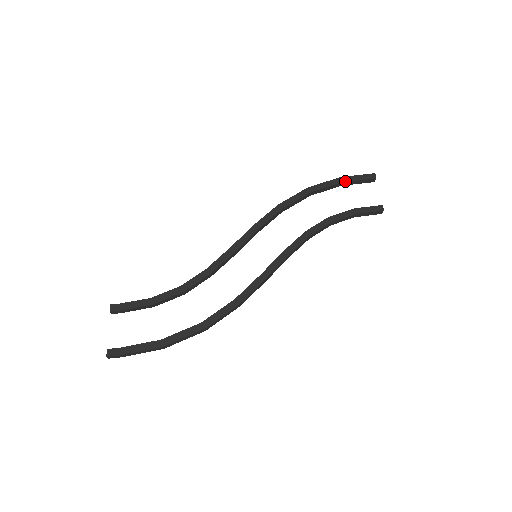
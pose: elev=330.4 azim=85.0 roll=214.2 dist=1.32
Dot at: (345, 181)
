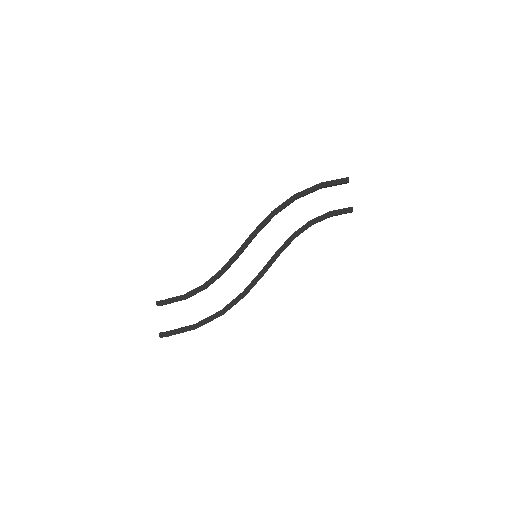
Dot at: (324, 186)
